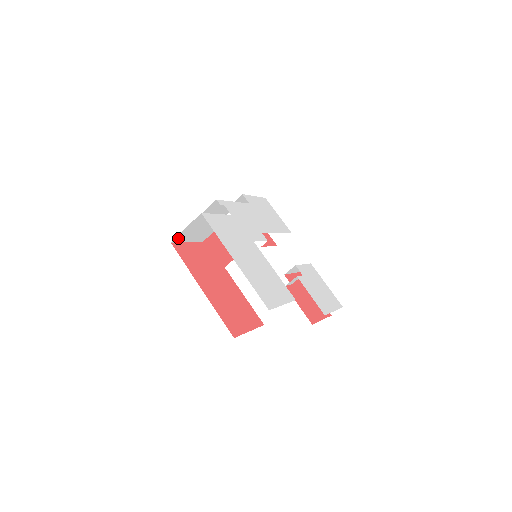
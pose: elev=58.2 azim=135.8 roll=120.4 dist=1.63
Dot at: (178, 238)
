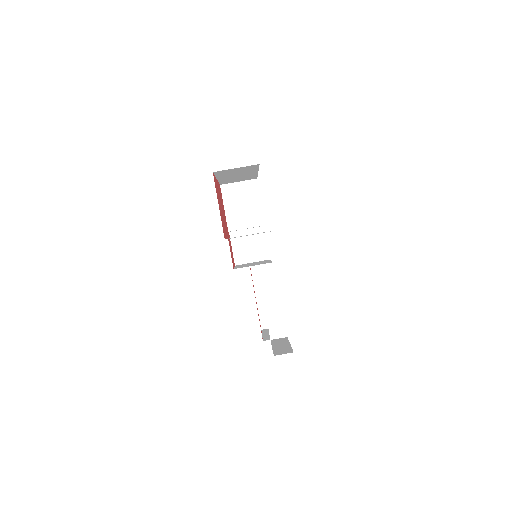
Dot at: (226, 188)
